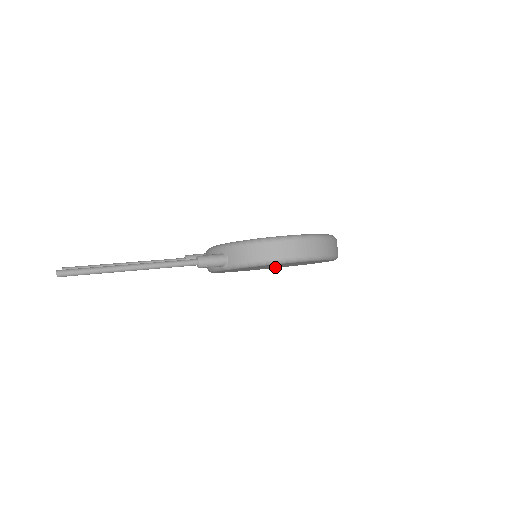
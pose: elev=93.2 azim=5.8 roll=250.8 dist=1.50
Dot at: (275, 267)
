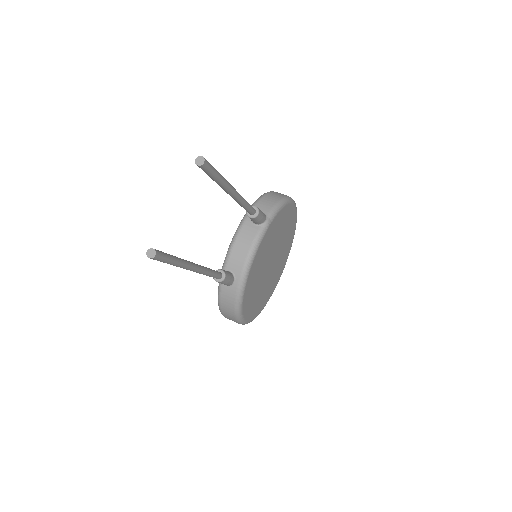
Dot at: (262, 297)
